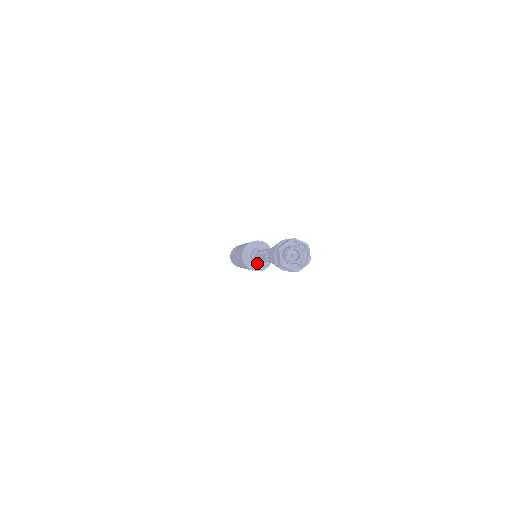
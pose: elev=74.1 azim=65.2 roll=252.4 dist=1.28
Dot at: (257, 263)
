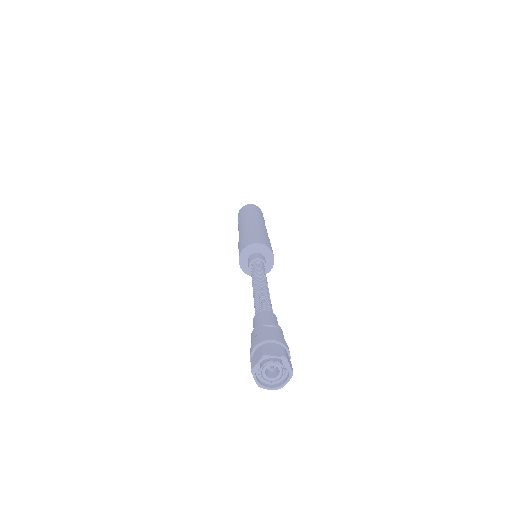
Dot at: occluded
